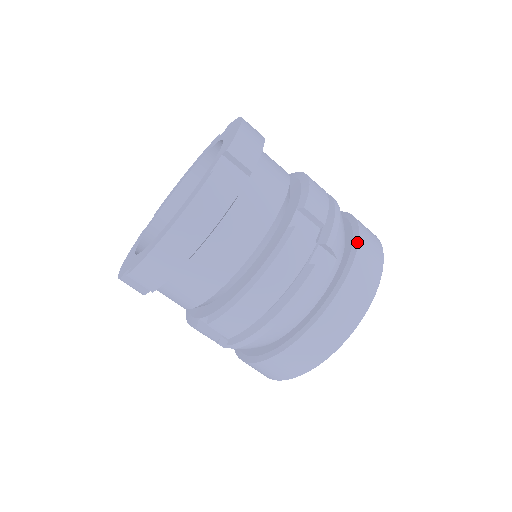
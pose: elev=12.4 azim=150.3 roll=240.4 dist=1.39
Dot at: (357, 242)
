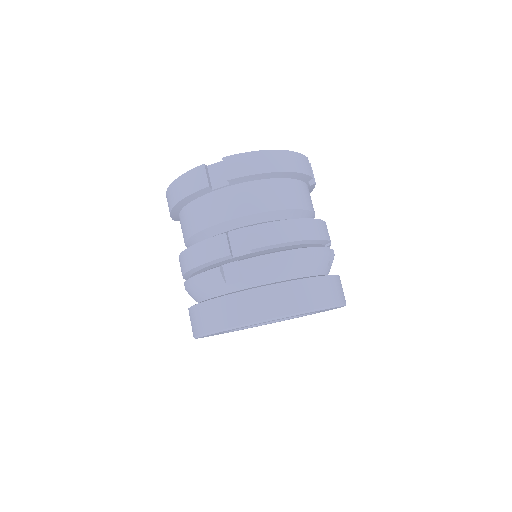
Dot at: (270, 284)
